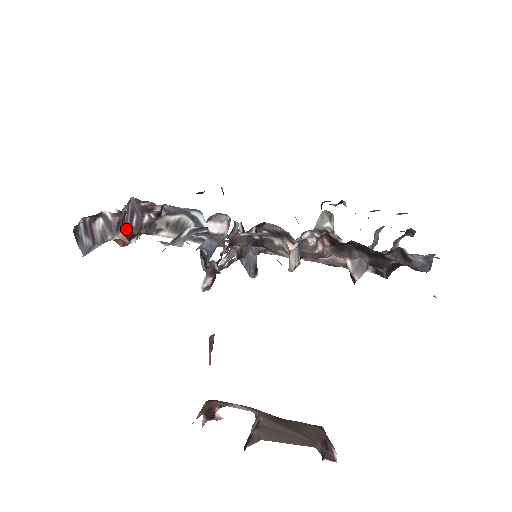
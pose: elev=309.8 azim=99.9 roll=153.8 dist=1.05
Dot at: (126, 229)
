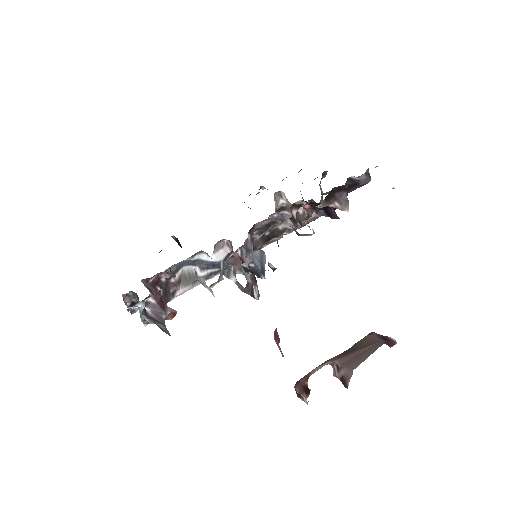
Dot at: occluded
